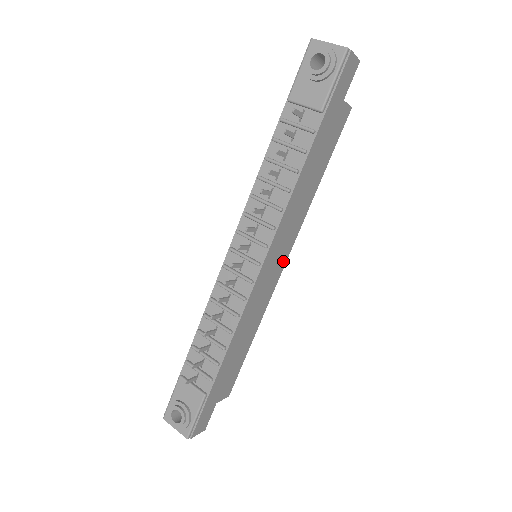
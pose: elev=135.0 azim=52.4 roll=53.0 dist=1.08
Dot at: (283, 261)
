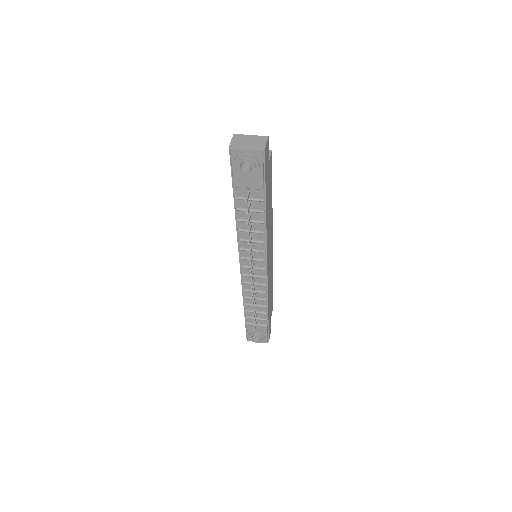
Dot at: (272, 245)
